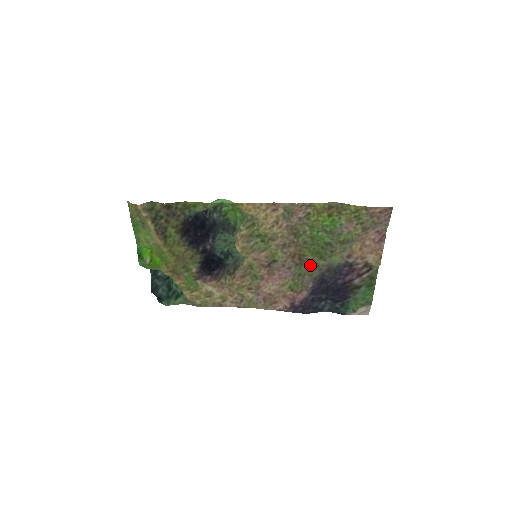
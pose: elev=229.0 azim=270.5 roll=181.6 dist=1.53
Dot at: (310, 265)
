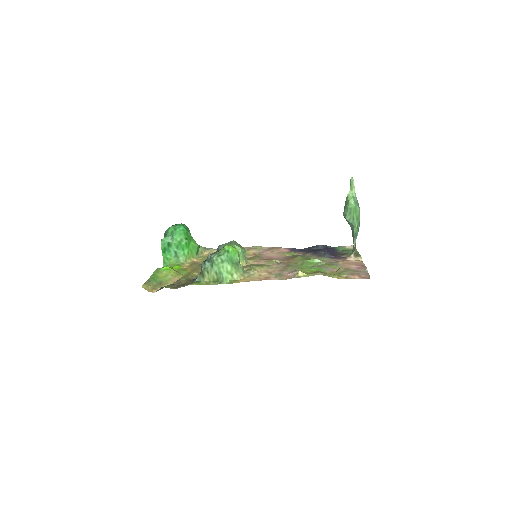
Dot at: (303, 256)
